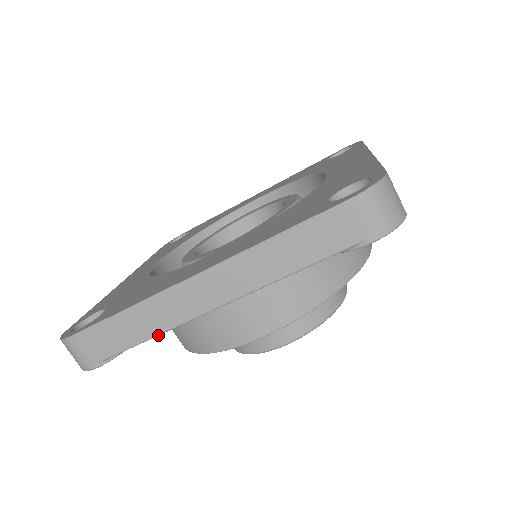
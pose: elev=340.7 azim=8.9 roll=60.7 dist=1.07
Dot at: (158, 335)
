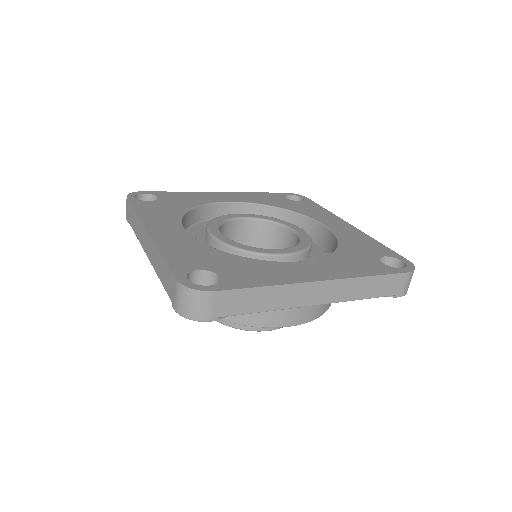
Dot at: (272, 310)
